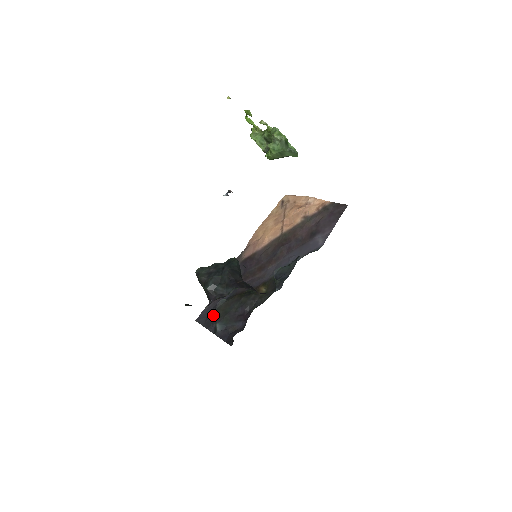
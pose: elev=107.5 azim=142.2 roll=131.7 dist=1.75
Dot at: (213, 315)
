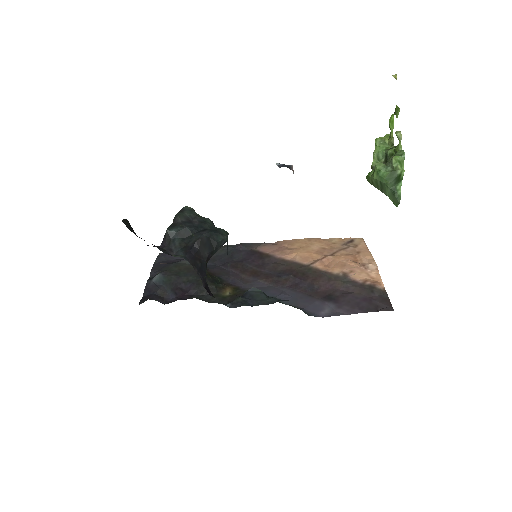
Dot at: (170, 264)
